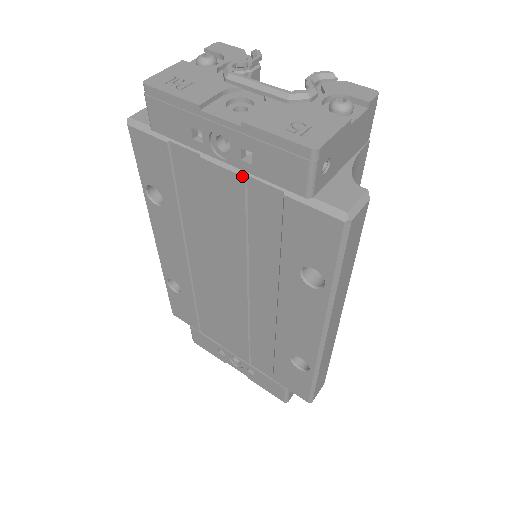
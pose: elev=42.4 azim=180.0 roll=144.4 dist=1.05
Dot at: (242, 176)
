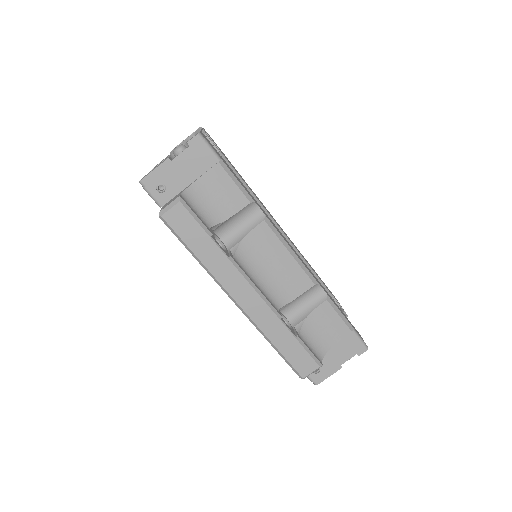
Dot at: occluded
